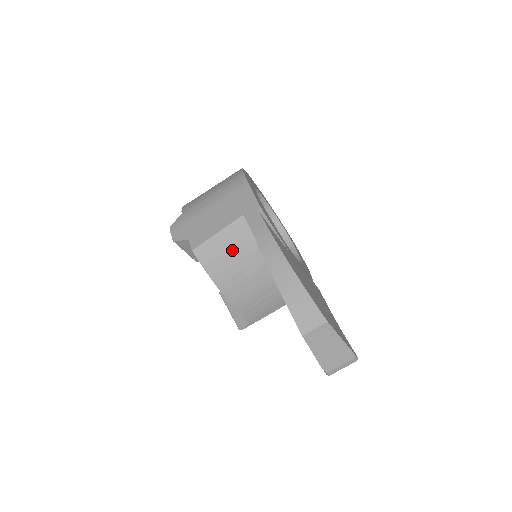
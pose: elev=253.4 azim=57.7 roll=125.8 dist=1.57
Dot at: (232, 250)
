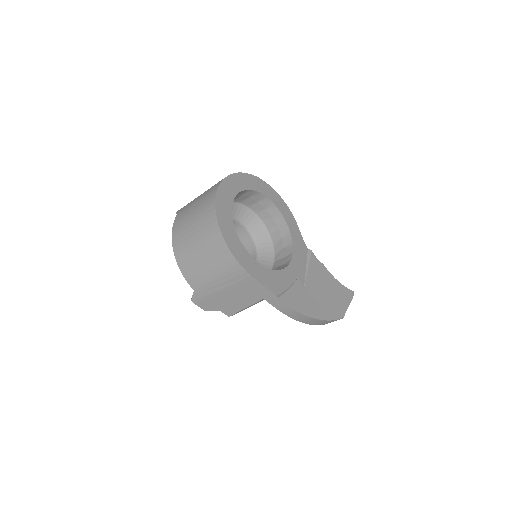
Dot at: occluded
